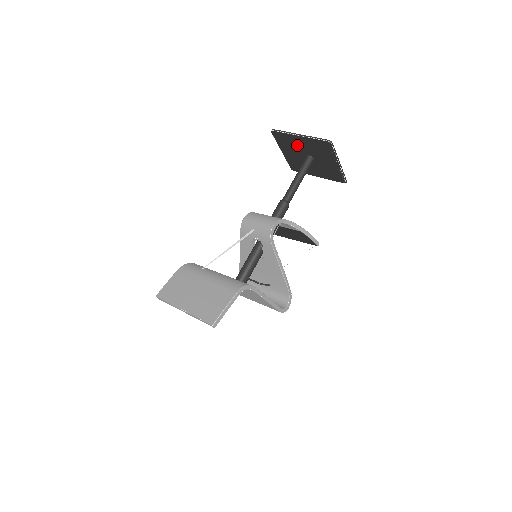
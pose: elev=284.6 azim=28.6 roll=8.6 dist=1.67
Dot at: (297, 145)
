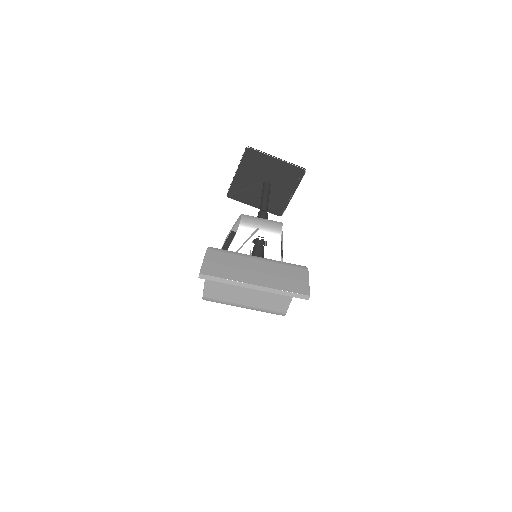
Dot at: (264, 168)
